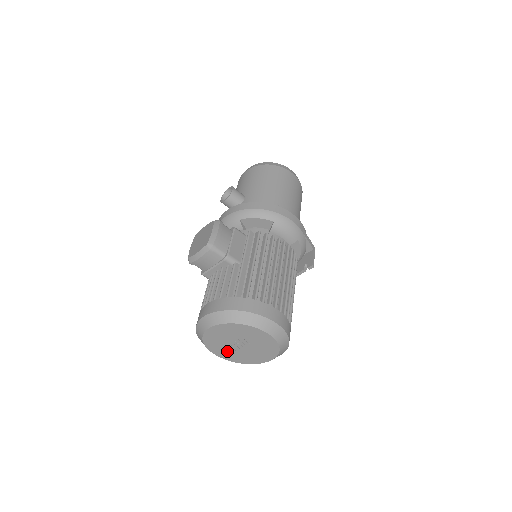
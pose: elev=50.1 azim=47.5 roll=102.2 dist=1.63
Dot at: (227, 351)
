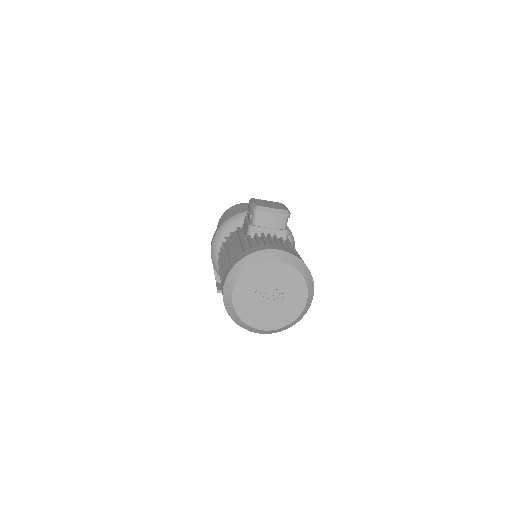
Dot at: (249, 294)
